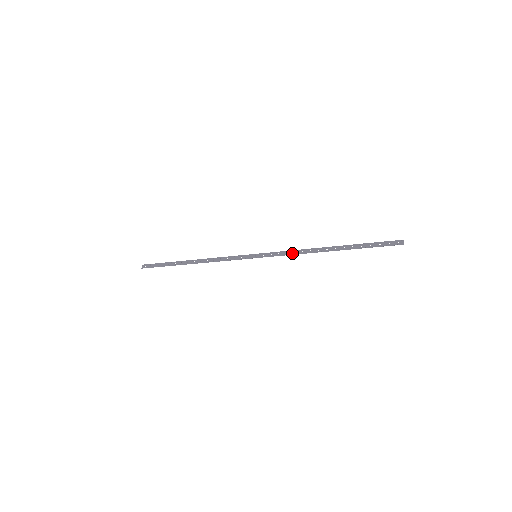
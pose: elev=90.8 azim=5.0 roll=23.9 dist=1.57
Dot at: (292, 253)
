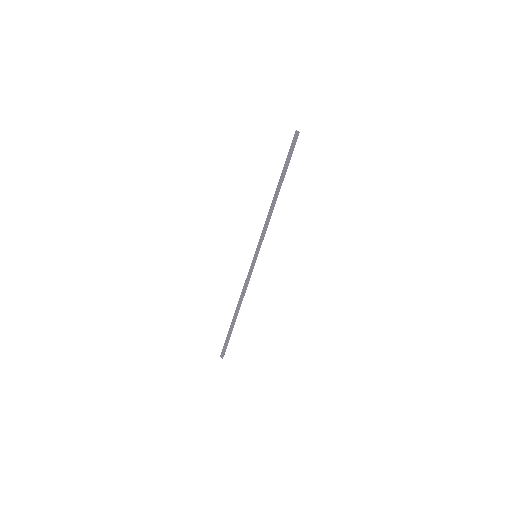
Dot at: (267, 225)
